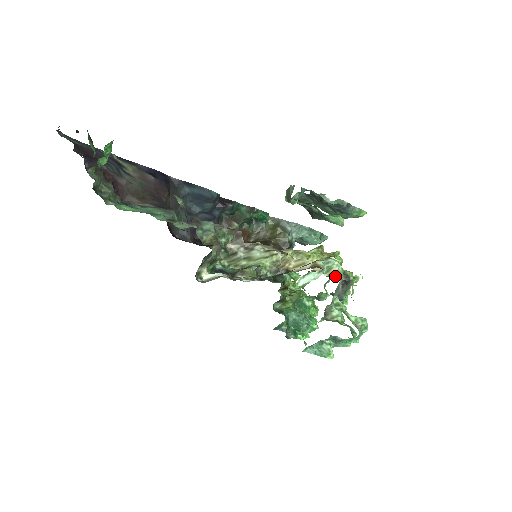
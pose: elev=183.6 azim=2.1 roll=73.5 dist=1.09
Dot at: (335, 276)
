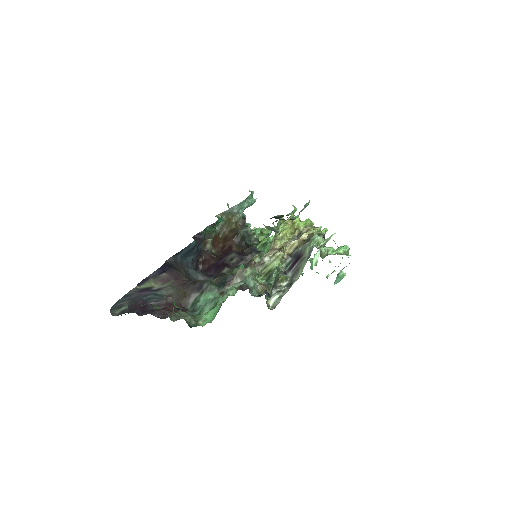
Dot at: (323, 244)
